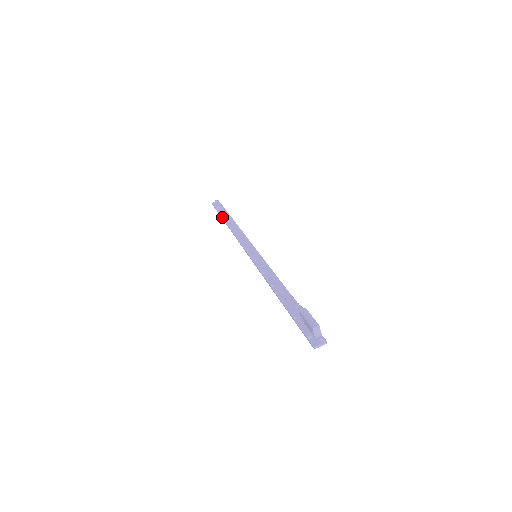
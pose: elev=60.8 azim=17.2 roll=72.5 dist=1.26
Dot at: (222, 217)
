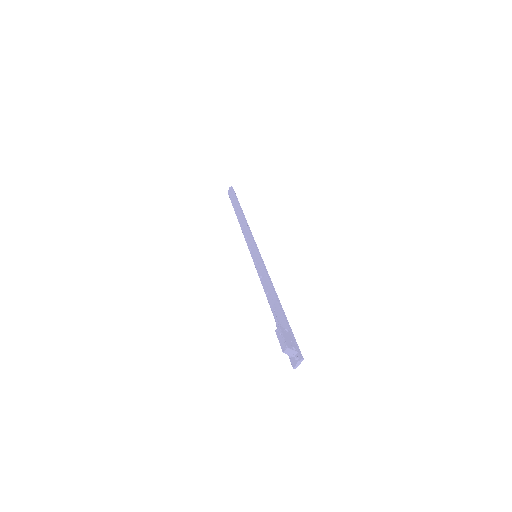
Dot at: (234, 210)
